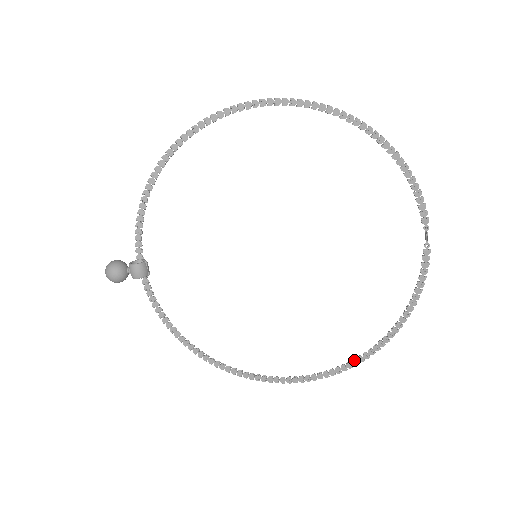
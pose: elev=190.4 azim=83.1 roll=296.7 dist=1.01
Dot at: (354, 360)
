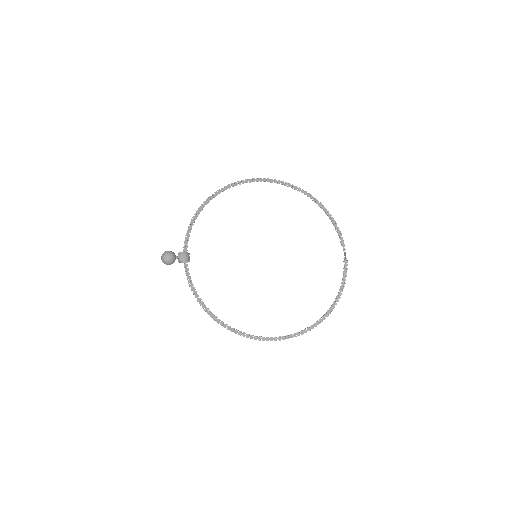
Dot at: (311, 325)
